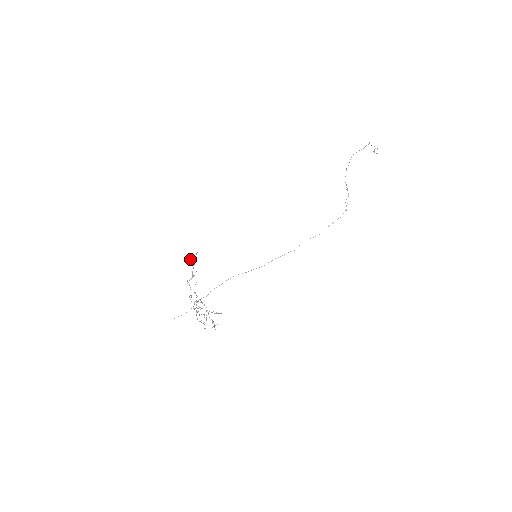
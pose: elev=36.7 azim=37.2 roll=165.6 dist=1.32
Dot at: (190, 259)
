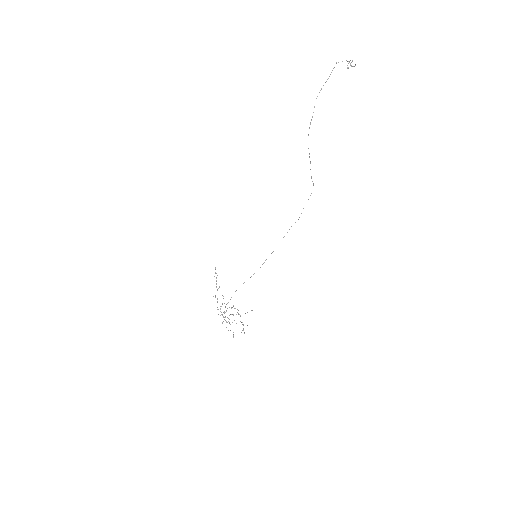
Dot at: occluded
